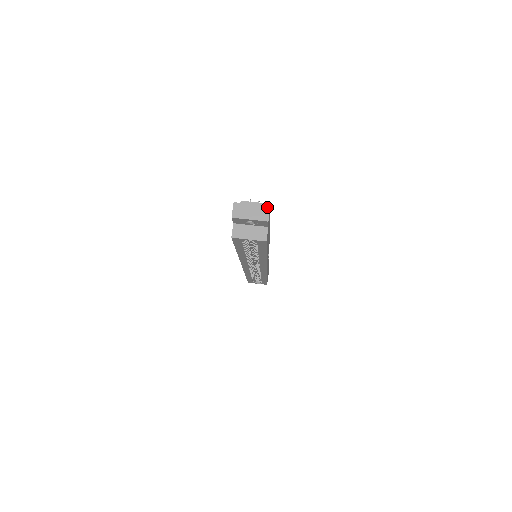
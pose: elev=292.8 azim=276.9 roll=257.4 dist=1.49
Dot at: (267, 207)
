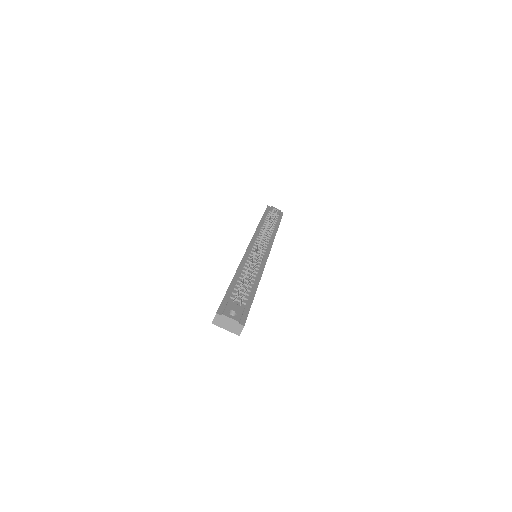
Dot at: (242, 326)
